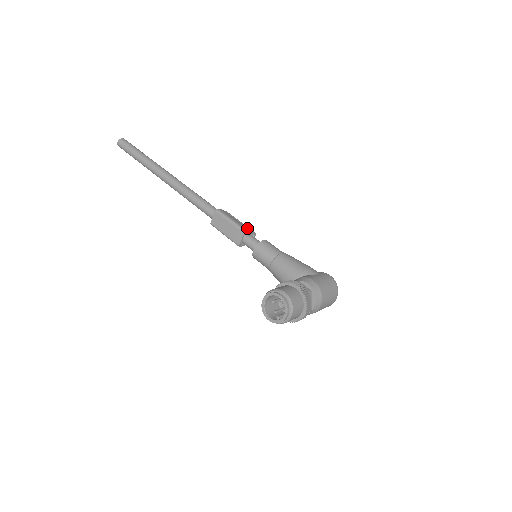
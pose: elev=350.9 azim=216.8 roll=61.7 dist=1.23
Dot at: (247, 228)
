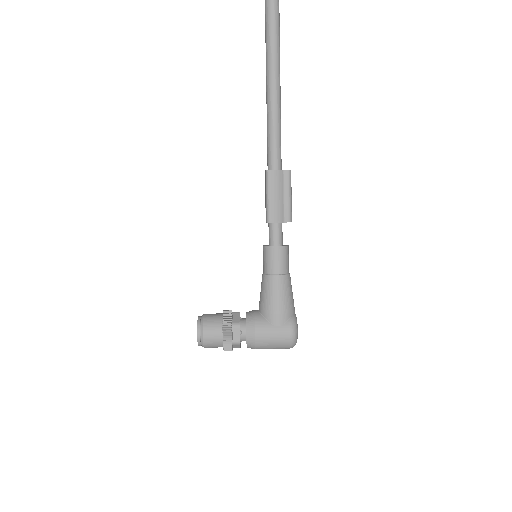
Dot at: (279, 215)
